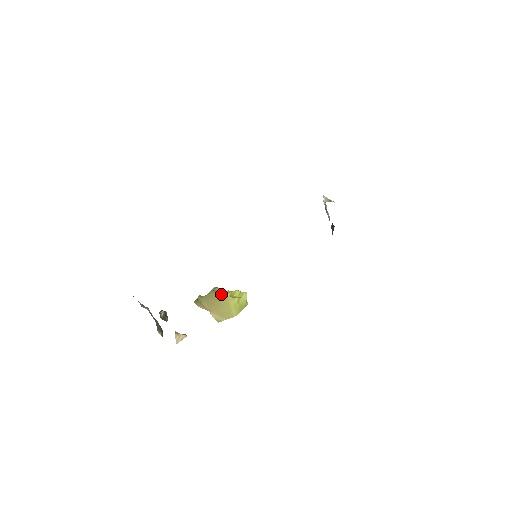
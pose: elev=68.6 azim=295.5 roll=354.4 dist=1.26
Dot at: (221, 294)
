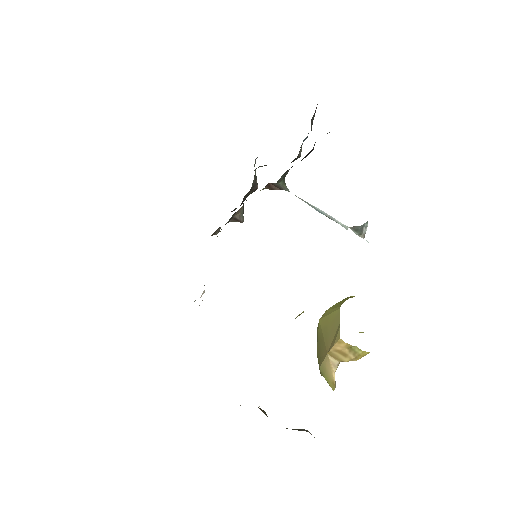
Dot at: (318, 330)
